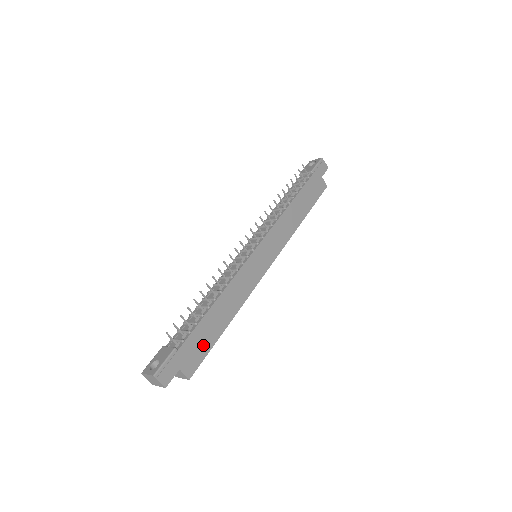
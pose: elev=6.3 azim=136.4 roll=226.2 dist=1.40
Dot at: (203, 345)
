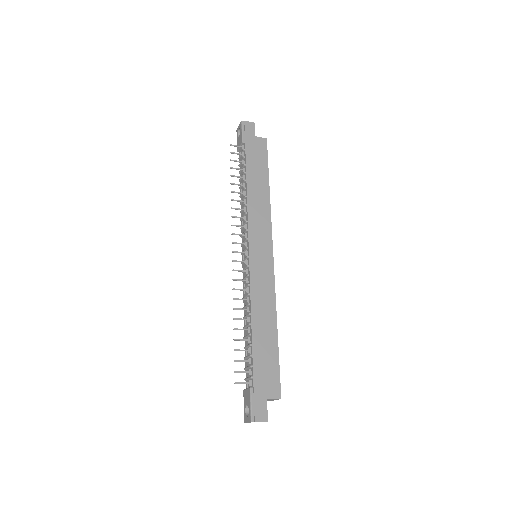
Dot at: (270, 365)
